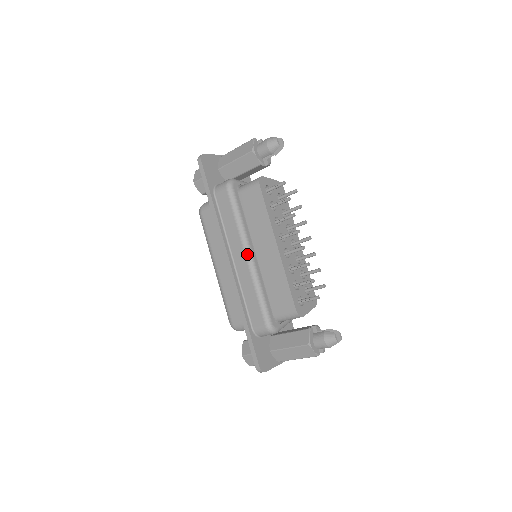
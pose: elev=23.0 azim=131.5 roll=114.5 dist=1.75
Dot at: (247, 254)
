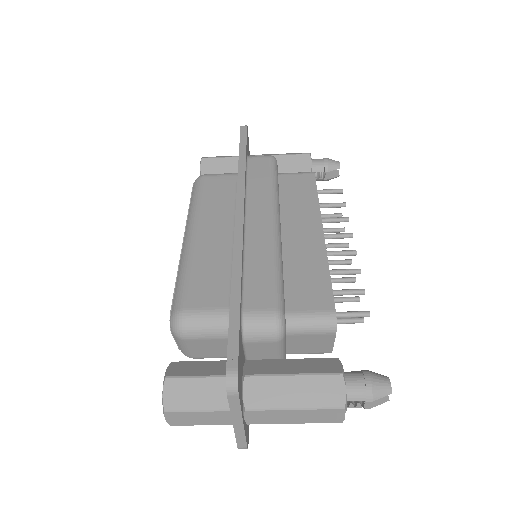
Dot at: (275, 218)
